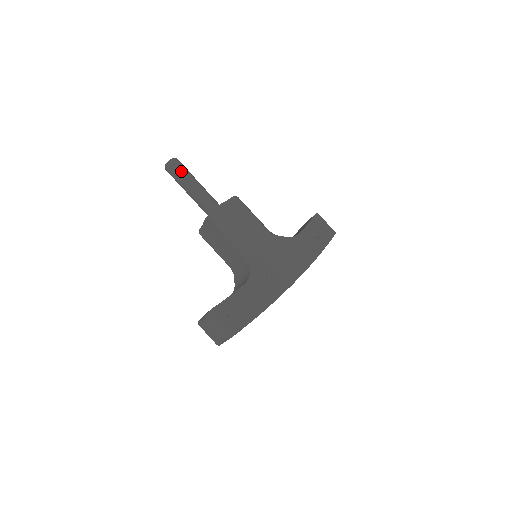
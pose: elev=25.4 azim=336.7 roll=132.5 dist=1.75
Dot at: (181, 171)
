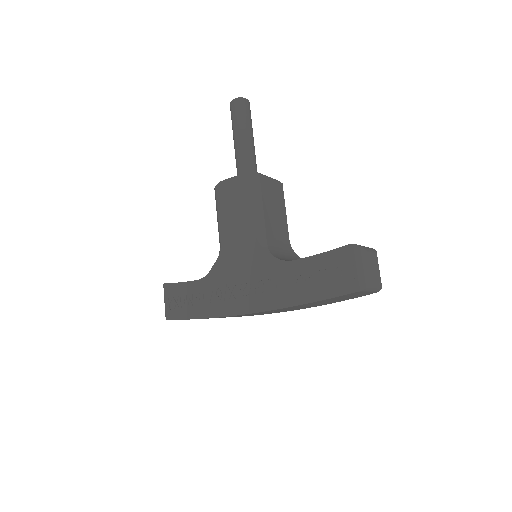
Dot at: (233, 118)
